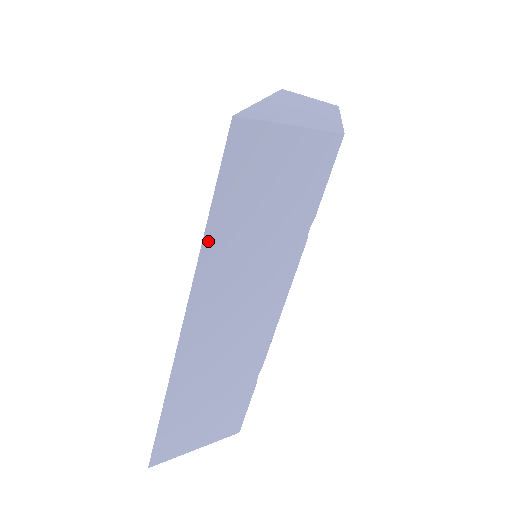
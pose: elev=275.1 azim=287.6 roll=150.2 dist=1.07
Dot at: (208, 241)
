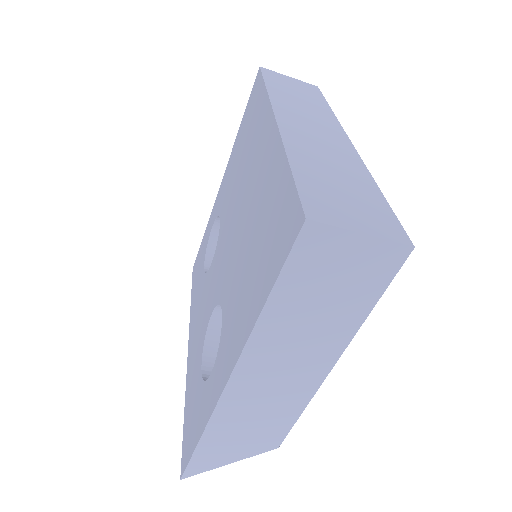
Dot at: occluded
